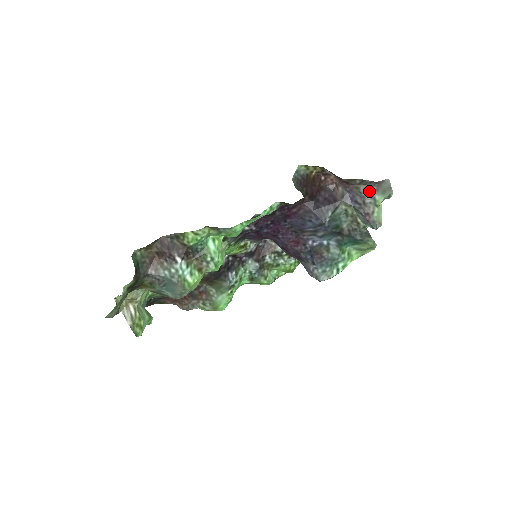
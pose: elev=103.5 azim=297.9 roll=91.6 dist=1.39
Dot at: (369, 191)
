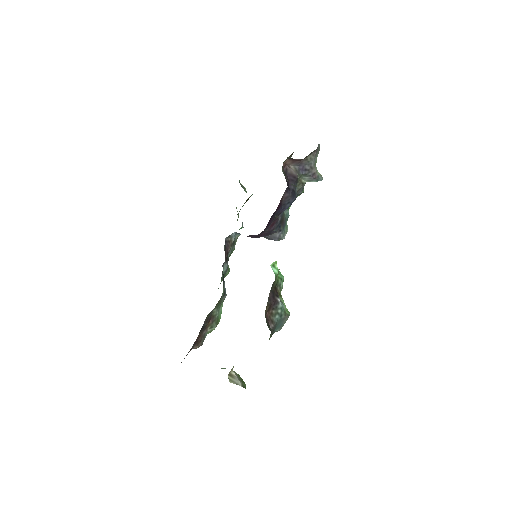
Dot at: (313, 158)
